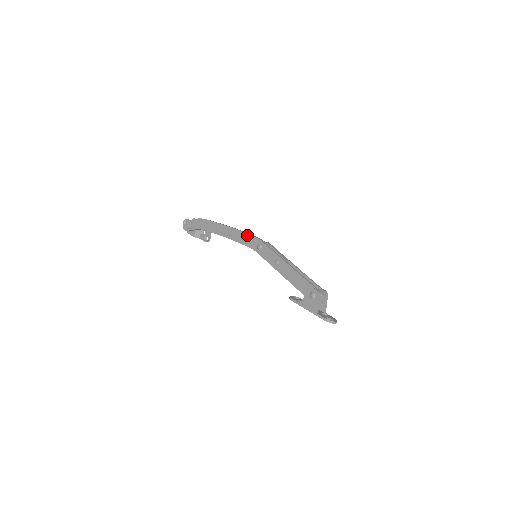
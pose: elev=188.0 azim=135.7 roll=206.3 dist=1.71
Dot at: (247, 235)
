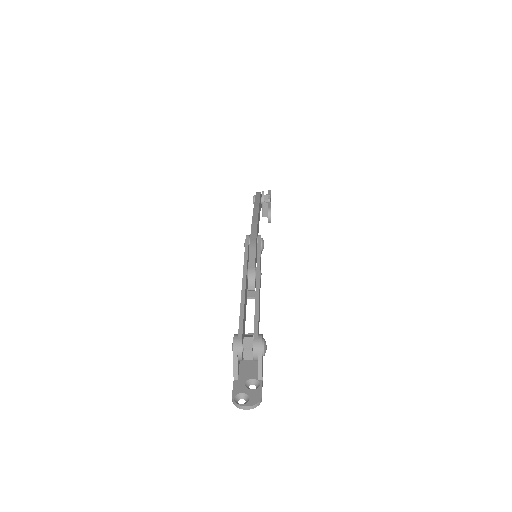
Dot at: occluded
